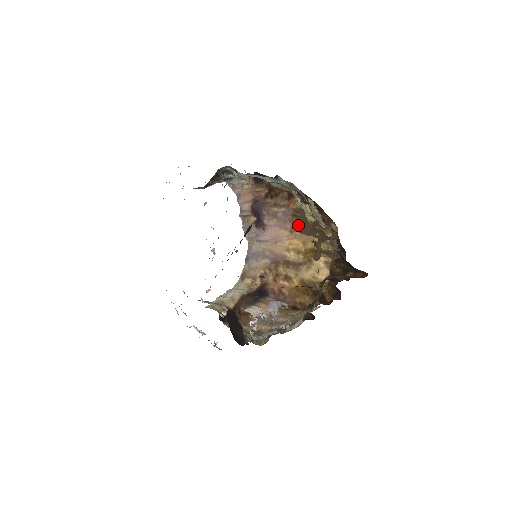
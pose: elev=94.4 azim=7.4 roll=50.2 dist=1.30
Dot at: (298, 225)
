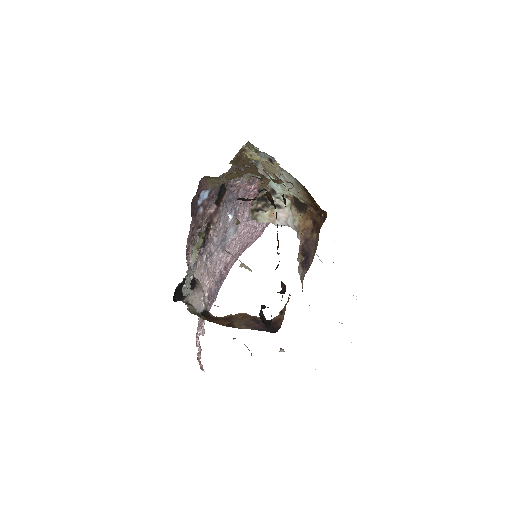
Dot at: (235, 160)
